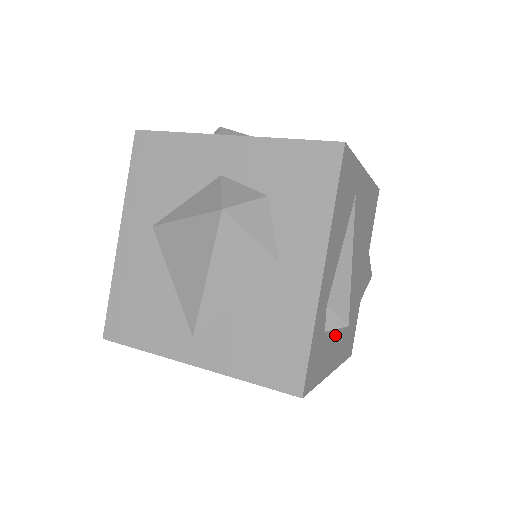
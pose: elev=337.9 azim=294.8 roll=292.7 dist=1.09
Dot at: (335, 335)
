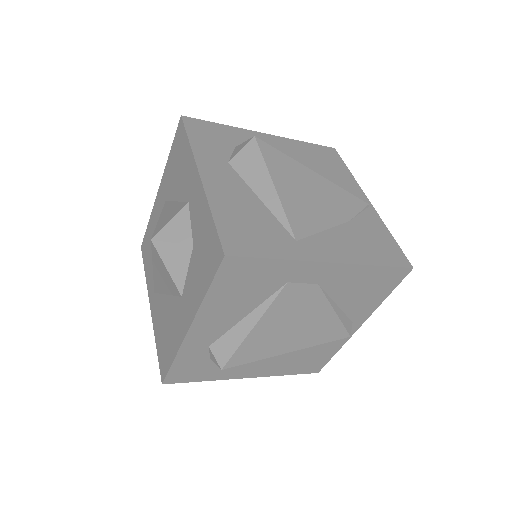
Dot at: occluded
